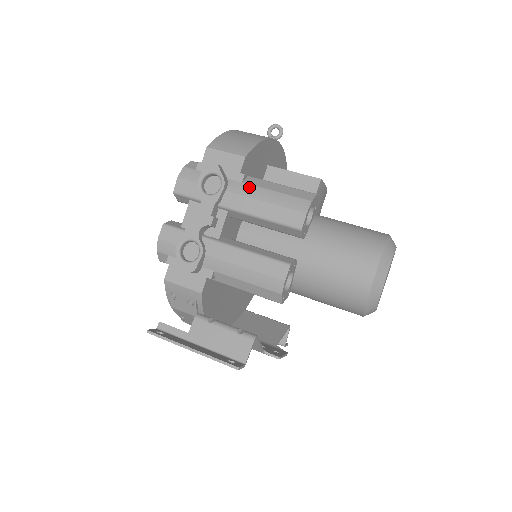
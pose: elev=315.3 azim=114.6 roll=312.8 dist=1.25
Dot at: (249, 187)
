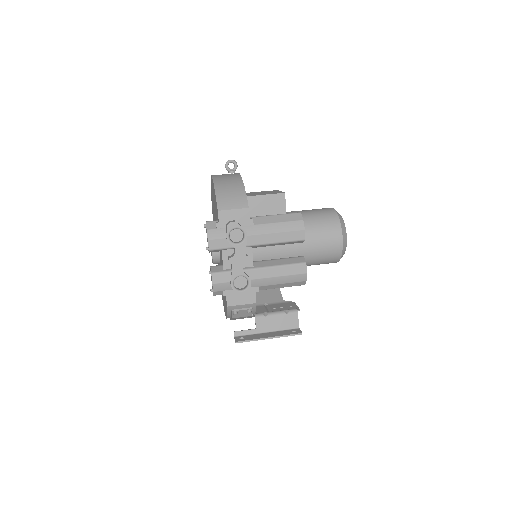
Dot at: (260, 227)
